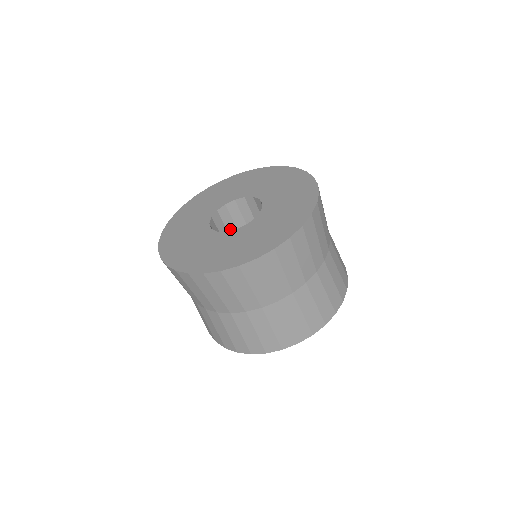
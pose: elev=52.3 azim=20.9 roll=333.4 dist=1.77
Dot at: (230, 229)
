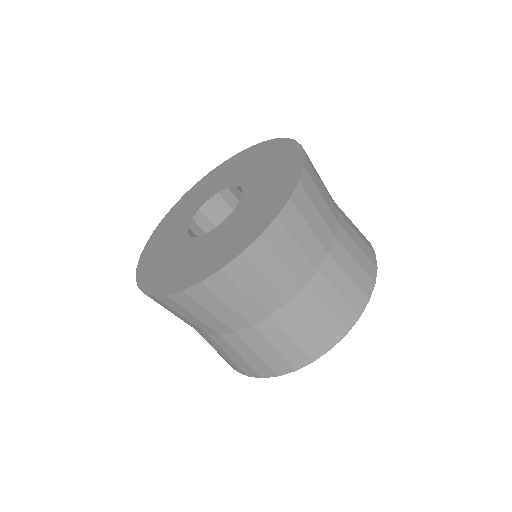
Dot at: occluded
